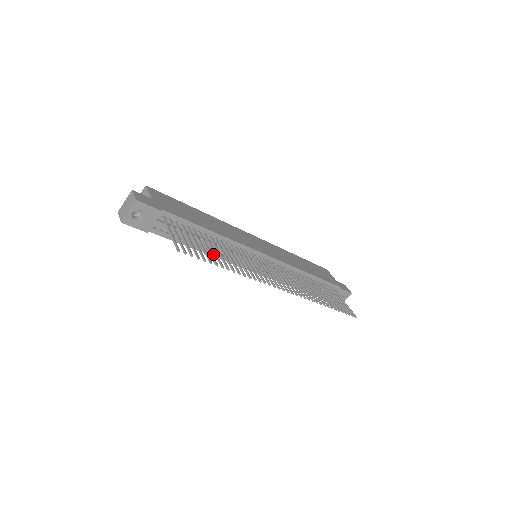
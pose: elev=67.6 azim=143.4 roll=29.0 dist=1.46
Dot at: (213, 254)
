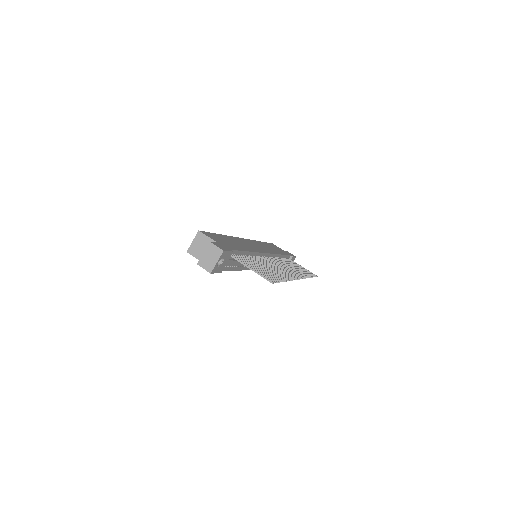
Dot at: (244, 268)
